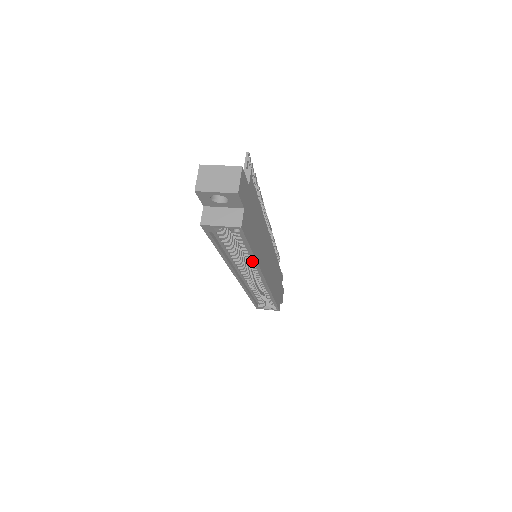
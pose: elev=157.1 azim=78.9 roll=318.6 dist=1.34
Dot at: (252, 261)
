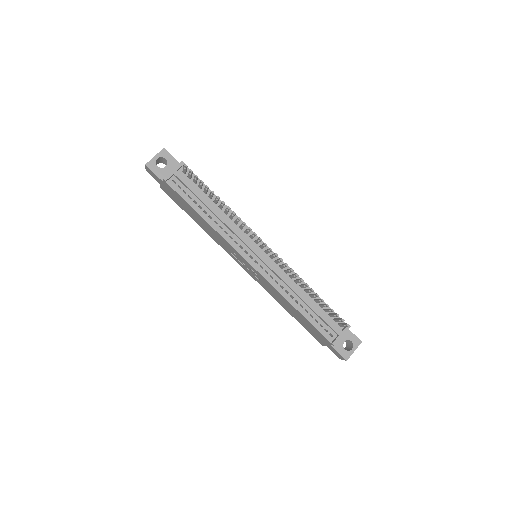
Dot at: occluded
